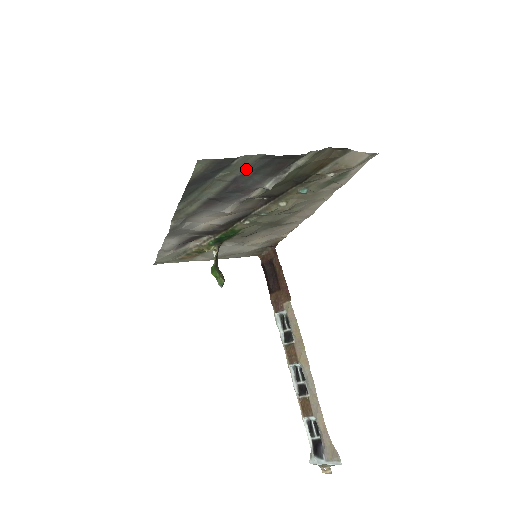
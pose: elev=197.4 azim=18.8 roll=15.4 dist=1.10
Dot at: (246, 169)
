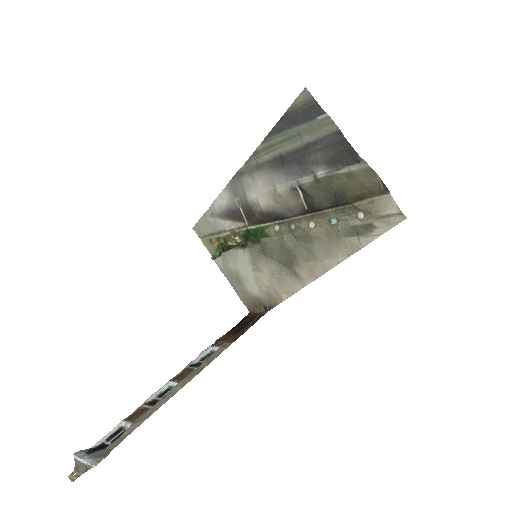
Dot at: (320, 138)
